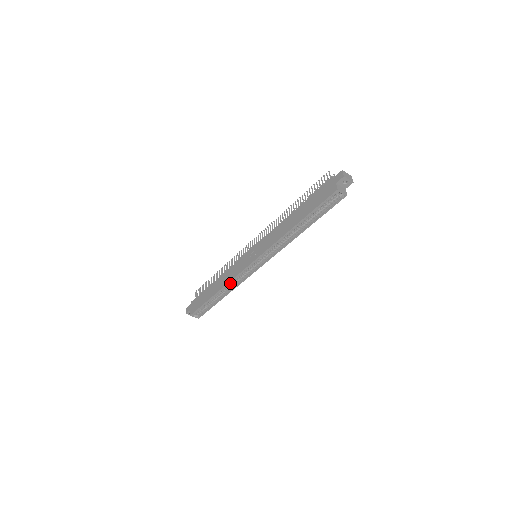
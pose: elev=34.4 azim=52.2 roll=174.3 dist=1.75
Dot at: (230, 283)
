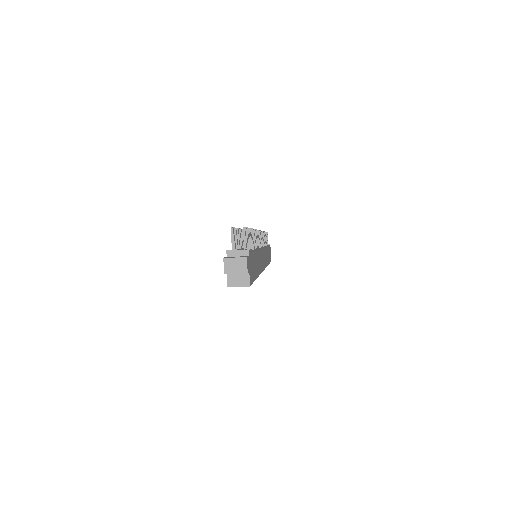
Dot at: occluded
